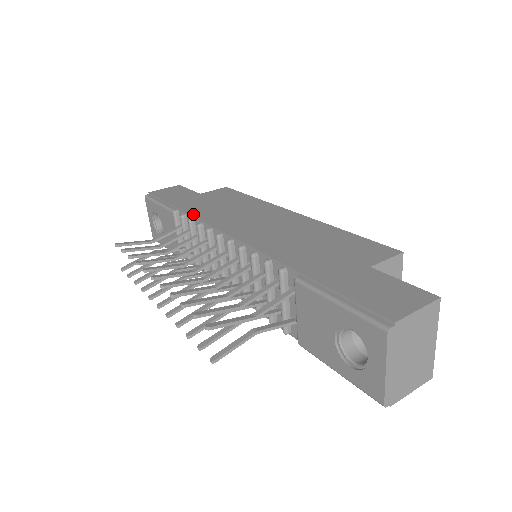
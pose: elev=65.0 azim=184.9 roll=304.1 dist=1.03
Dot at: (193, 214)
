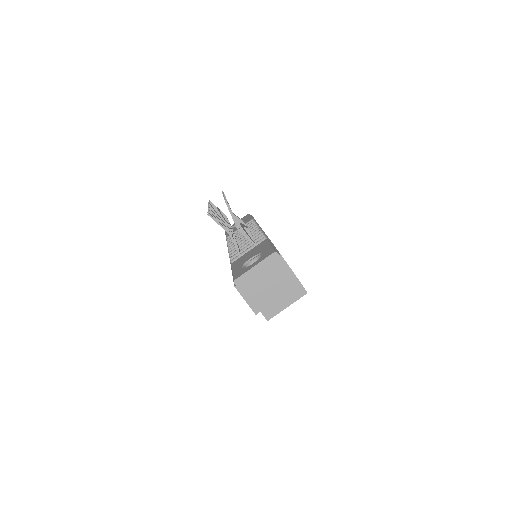
Dot at: occluded
